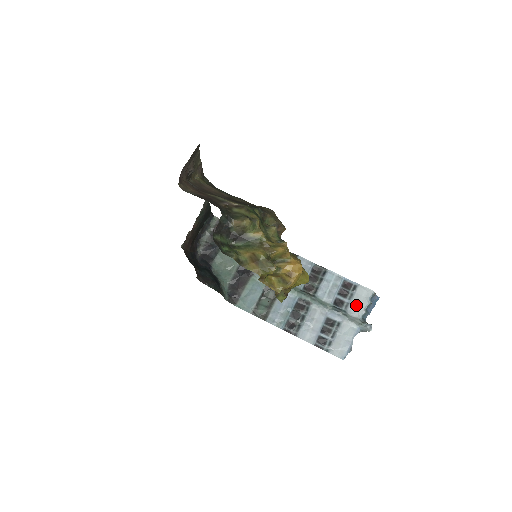
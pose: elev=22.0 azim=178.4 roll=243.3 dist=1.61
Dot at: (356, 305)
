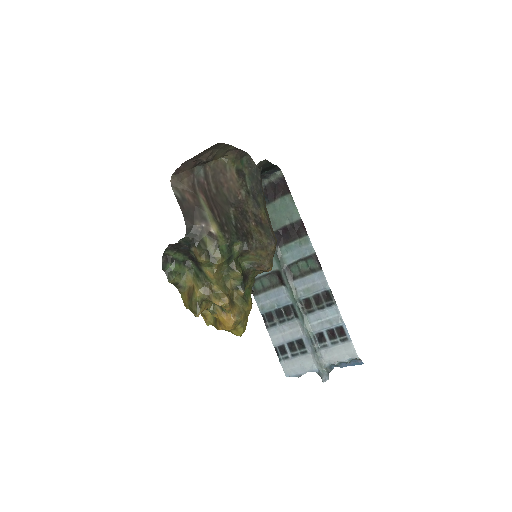
Dot at: (333, 353)
